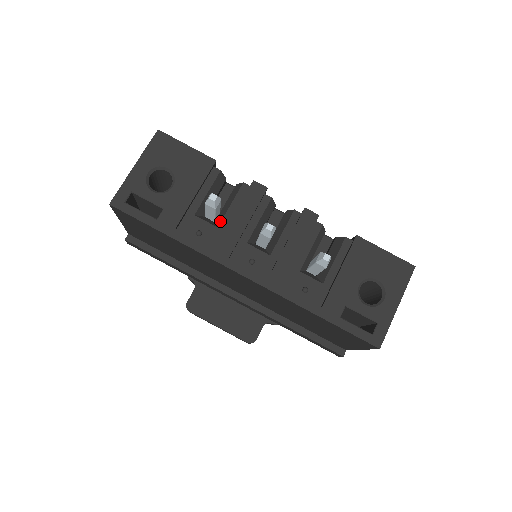
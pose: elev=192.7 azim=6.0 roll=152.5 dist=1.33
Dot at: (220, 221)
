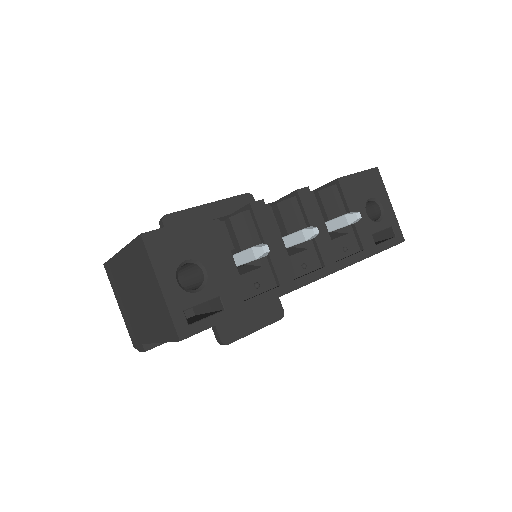
Dot at: (258, 260)
